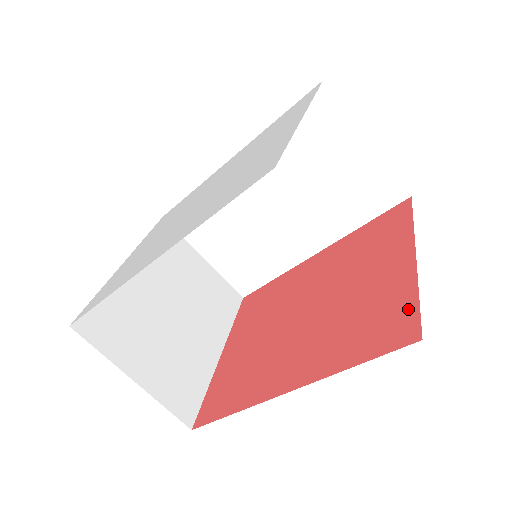
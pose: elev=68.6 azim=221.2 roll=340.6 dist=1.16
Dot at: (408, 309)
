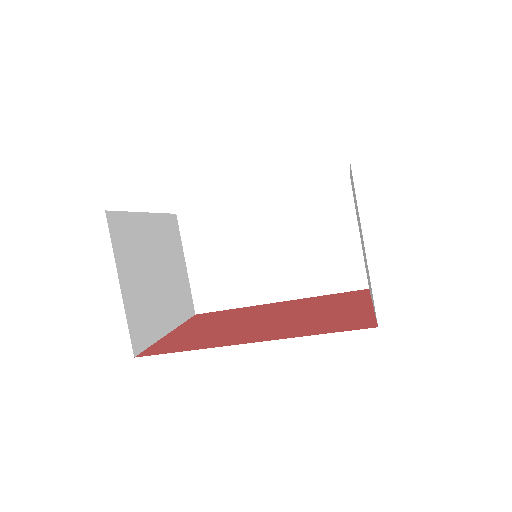
Dot at: (366, 319)
